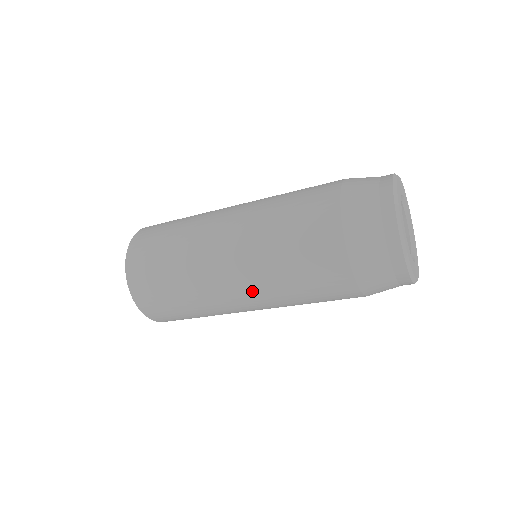
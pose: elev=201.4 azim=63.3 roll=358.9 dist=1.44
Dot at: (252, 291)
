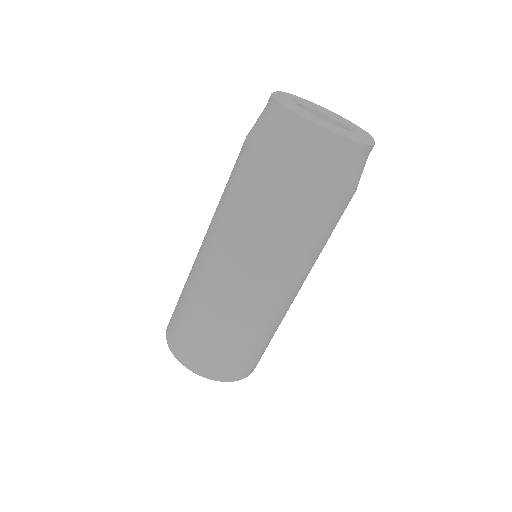
Dot at: (209, 232)
